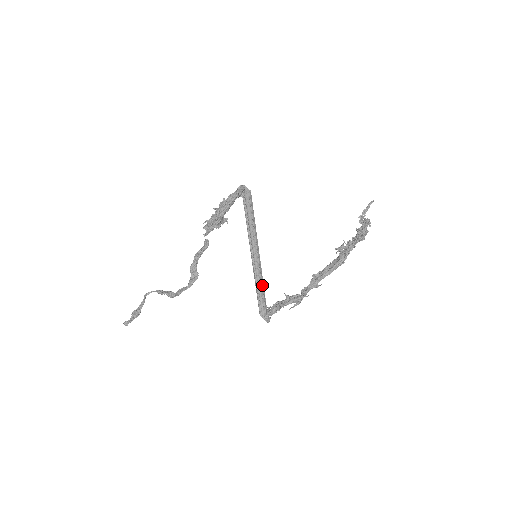
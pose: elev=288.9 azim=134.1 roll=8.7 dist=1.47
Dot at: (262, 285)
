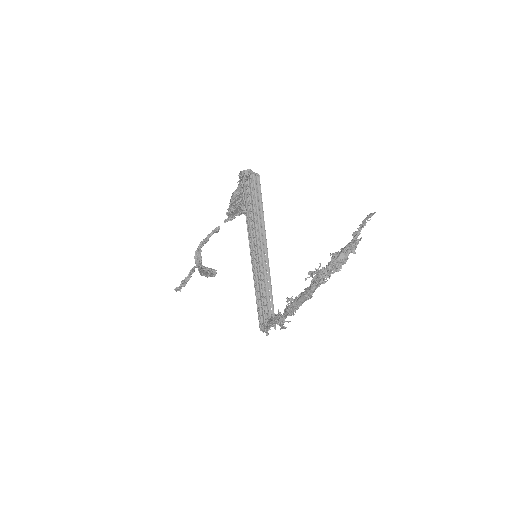
Dot at: (263, 291)
